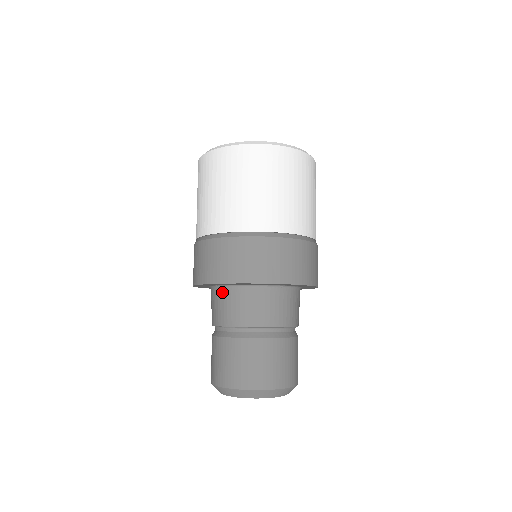
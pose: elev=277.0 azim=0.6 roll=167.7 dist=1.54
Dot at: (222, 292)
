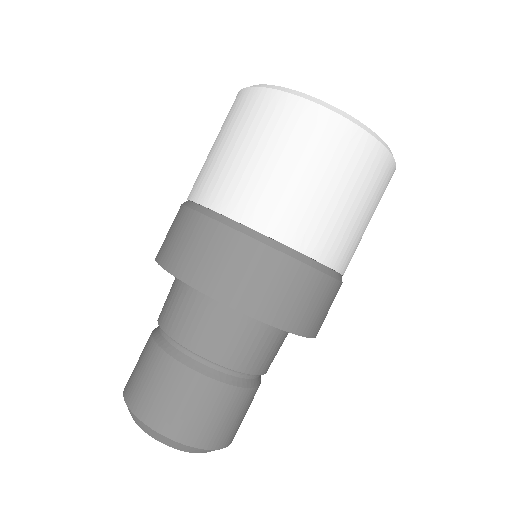
Dot at: (219, 309)
